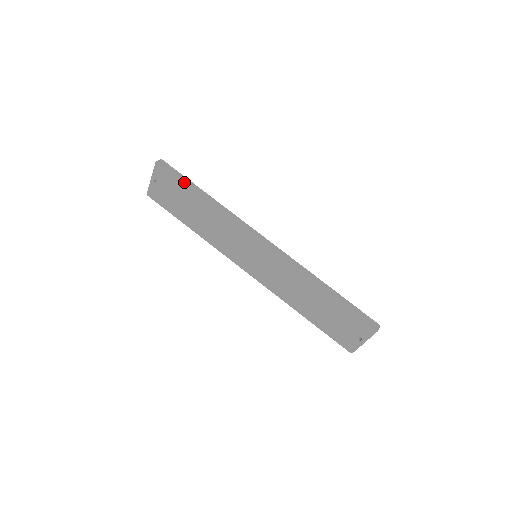
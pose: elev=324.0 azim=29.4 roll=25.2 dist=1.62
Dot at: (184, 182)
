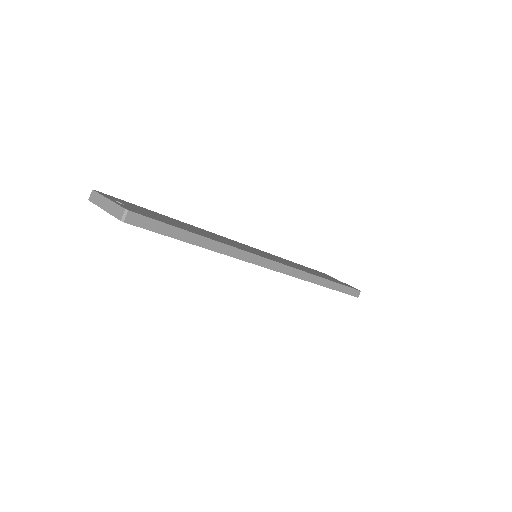
Dot at: occluded
